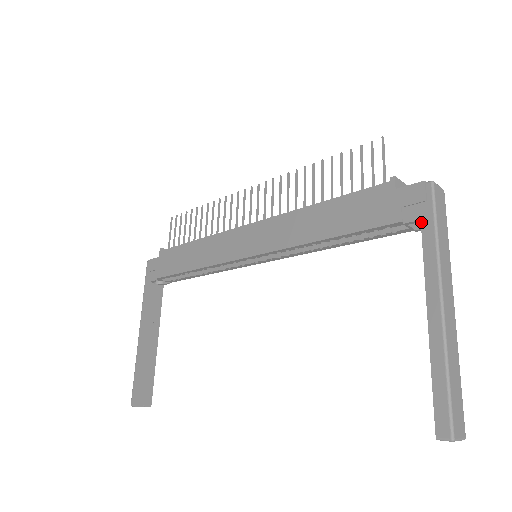
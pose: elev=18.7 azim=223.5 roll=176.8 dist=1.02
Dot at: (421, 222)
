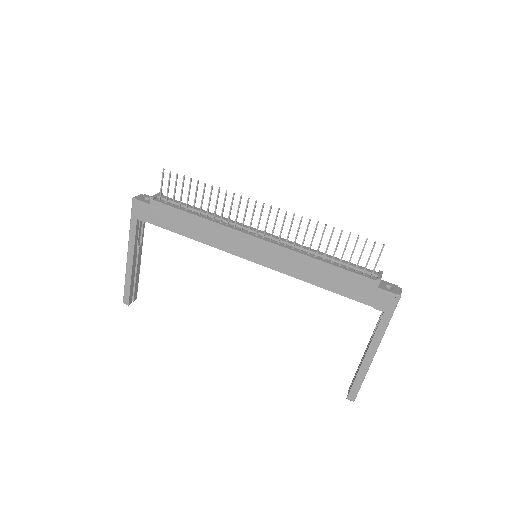
Dot at: (383, 314)
